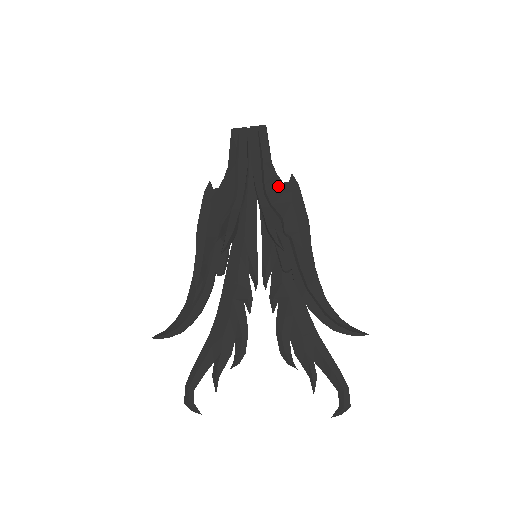
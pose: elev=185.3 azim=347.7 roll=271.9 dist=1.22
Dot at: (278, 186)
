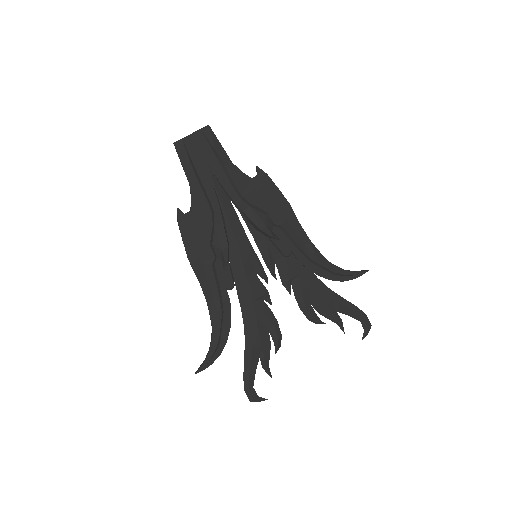
Dot at: (249, 184)
